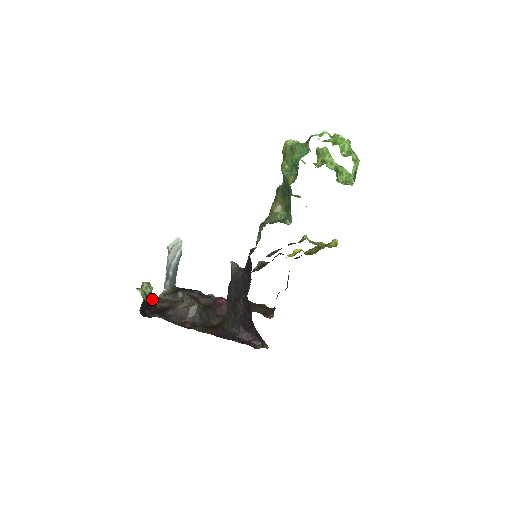
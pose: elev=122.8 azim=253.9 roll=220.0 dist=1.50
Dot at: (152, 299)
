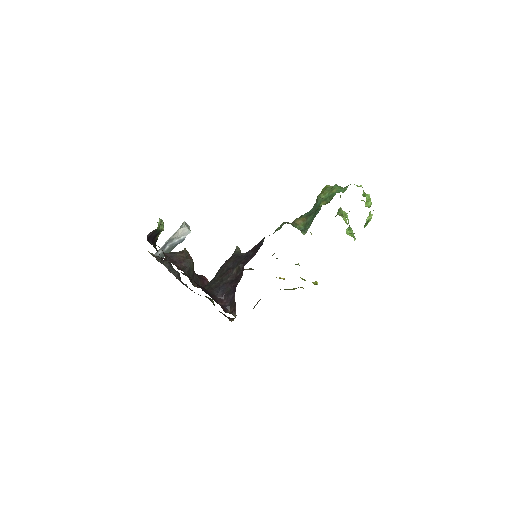
Dot at: occluded
